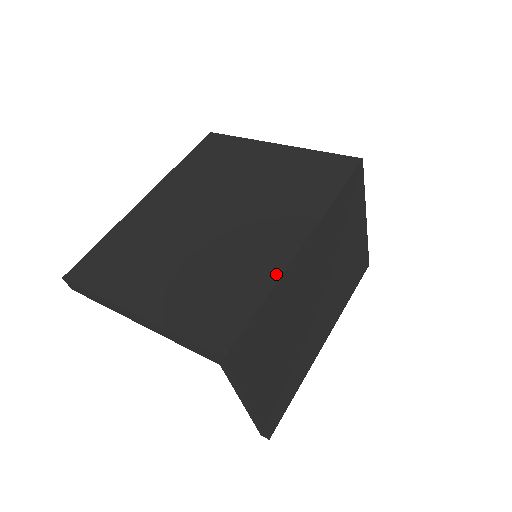
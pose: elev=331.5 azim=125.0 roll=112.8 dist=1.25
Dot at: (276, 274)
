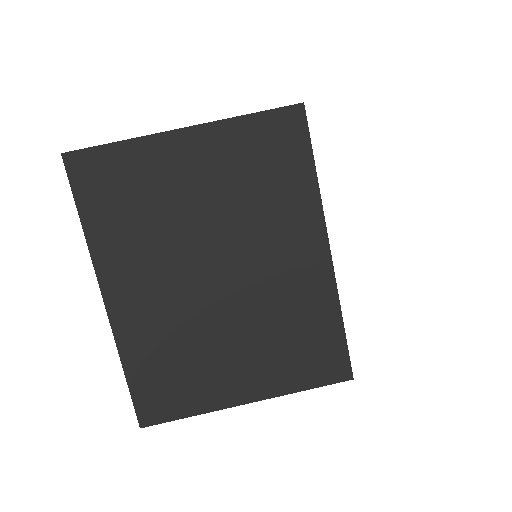
Dot at: (333, 294)
